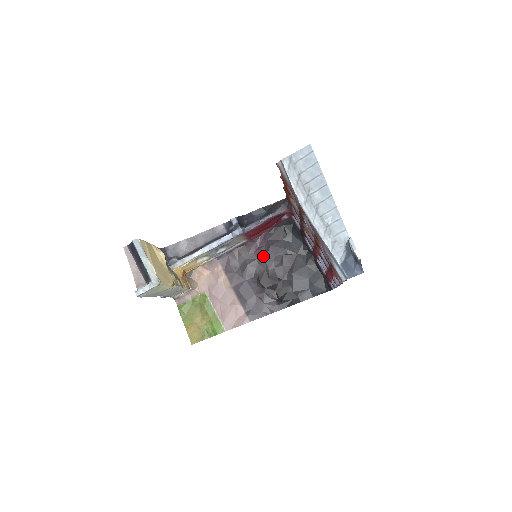
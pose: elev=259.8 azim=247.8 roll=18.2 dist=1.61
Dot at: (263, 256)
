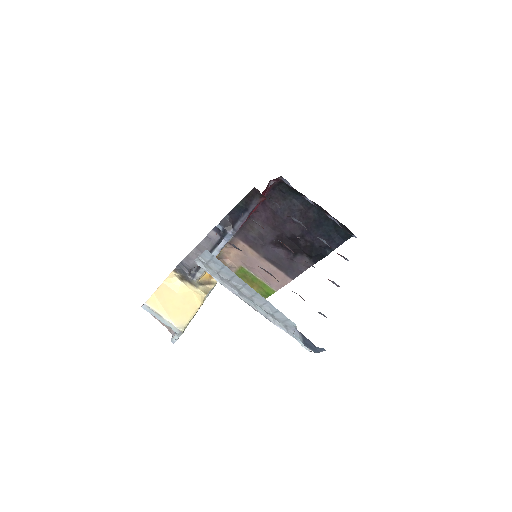
Dot at: (273, 223)
